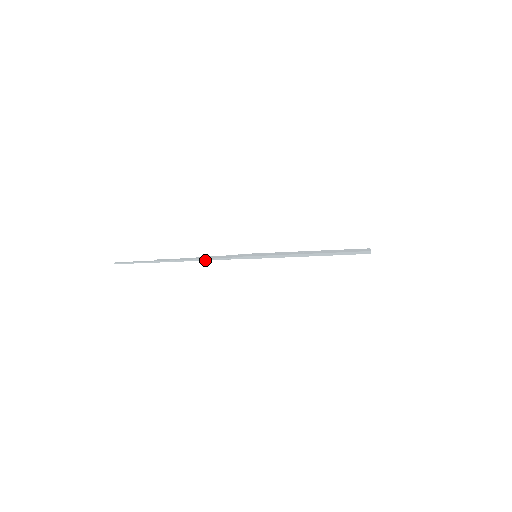
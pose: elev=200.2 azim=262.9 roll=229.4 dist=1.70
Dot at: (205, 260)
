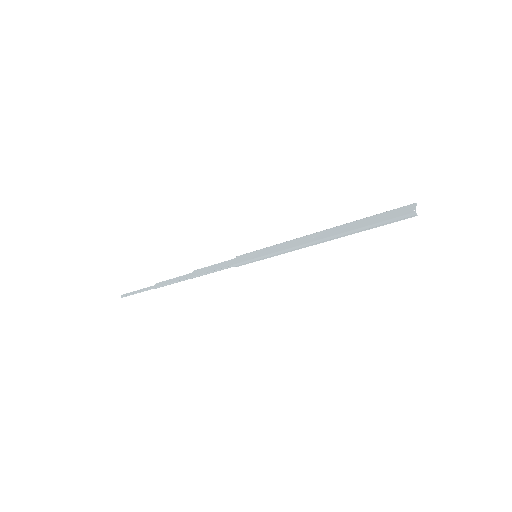
Dot at: (201, 275)
